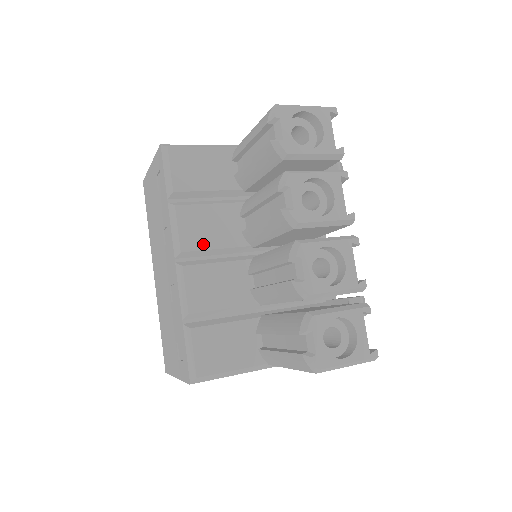
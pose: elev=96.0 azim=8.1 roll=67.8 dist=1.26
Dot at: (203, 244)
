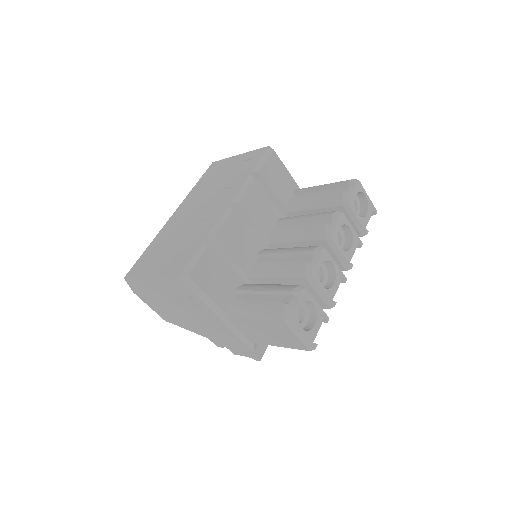
Dot at: (250, 212)
